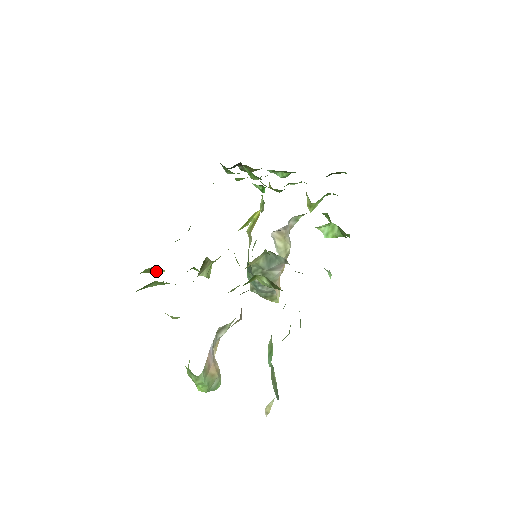
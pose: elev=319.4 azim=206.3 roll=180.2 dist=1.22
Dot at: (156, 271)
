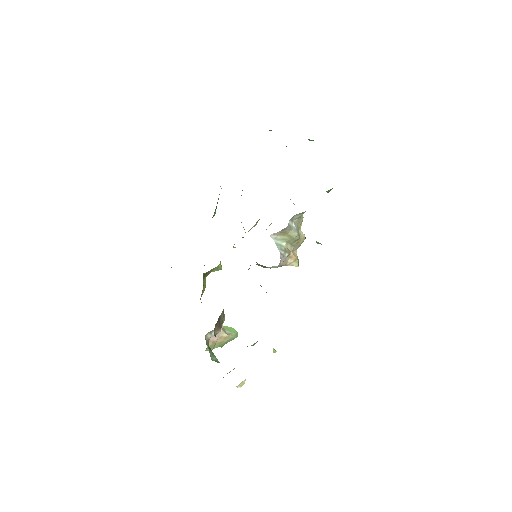
Dot at: occluded
